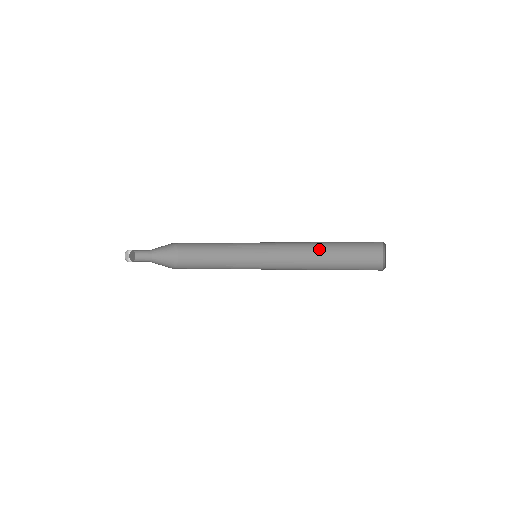
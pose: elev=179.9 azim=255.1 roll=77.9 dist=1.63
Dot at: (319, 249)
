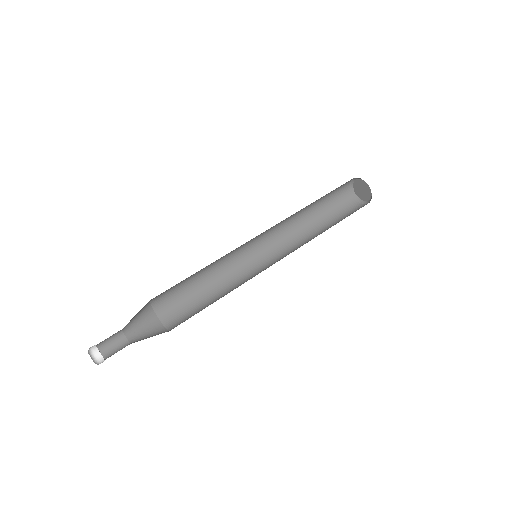
Dot at: occluded
